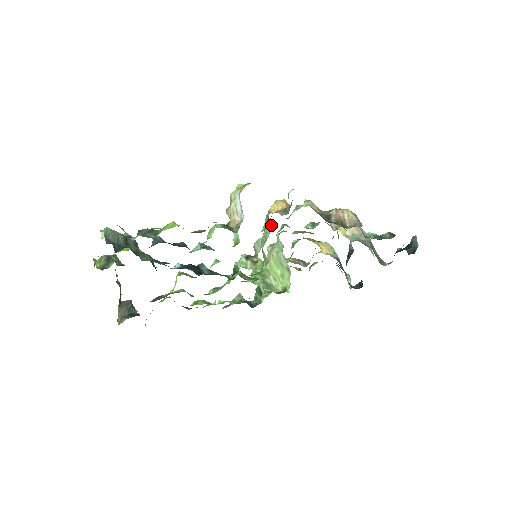
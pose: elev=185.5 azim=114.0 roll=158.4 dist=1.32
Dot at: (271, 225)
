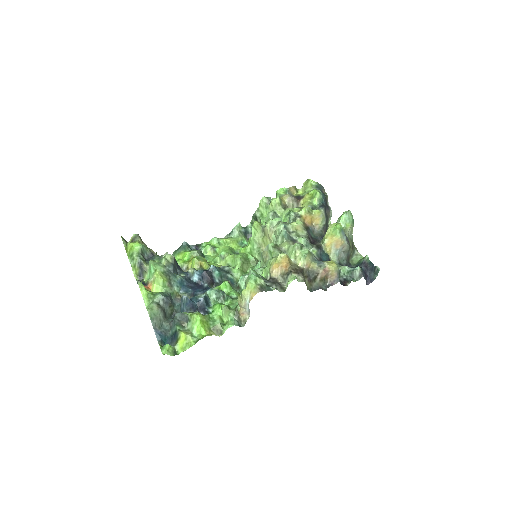
Dot at: occluded
